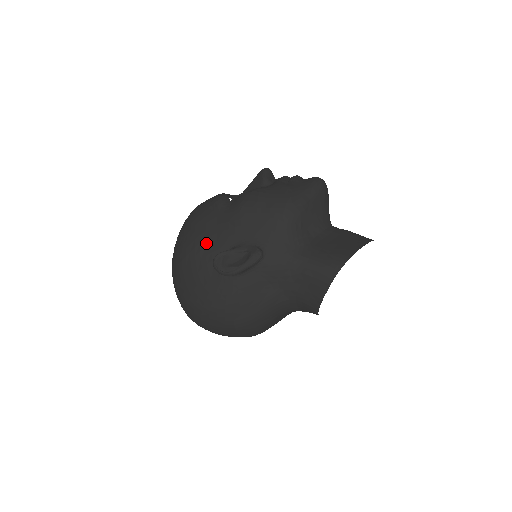
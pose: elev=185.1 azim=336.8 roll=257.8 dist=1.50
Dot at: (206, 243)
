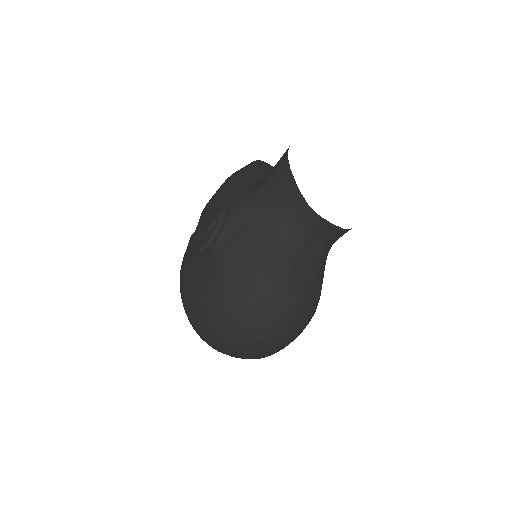
Dot at: (189, 256)
